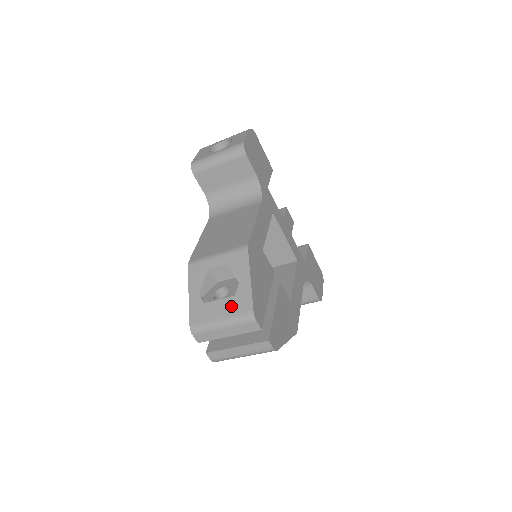
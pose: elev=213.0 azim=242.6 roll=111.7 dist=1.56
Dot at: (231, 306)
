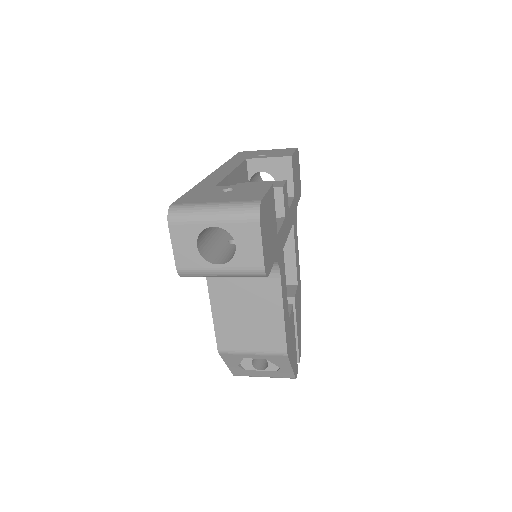
Dot at: (274, 375)
